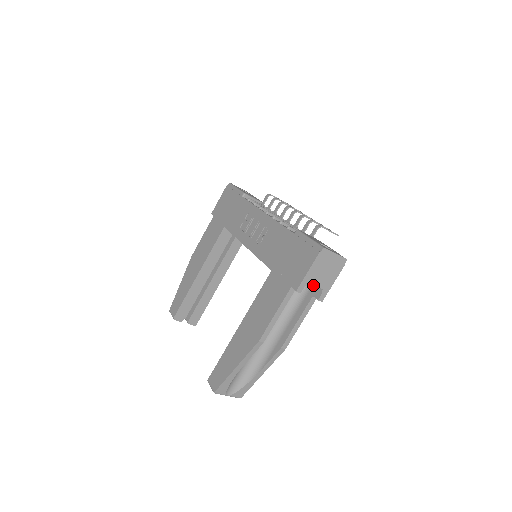
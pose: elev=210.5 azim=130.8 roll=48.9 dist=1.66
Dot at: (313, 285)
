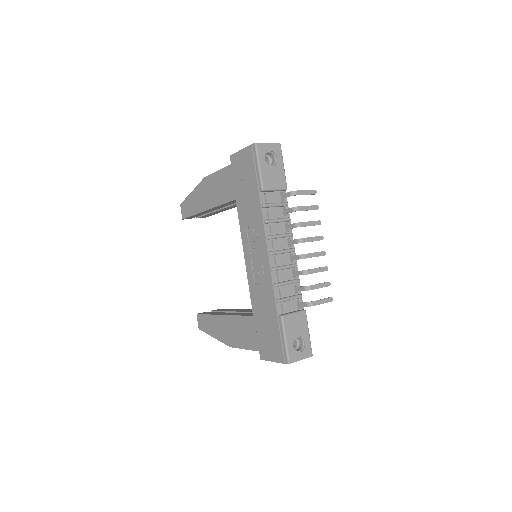
Dot at: occluded
